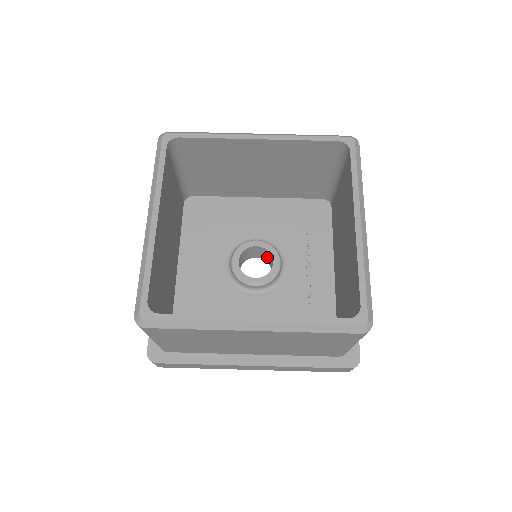
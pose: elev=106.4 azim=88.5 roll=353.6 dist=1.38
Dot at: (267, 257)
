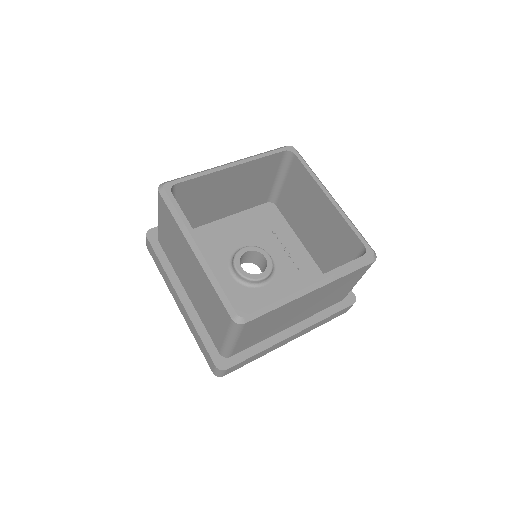
Dot at: (254, 258)
